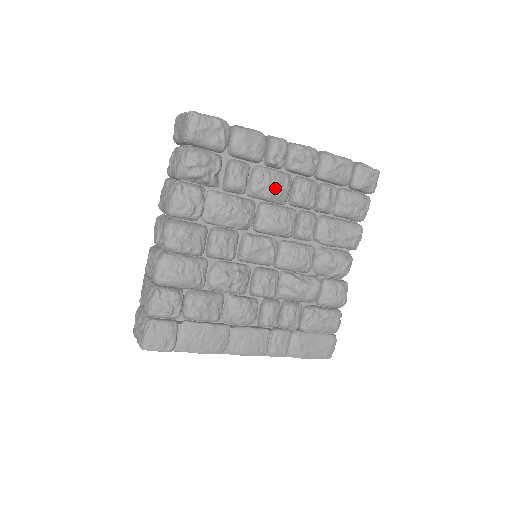
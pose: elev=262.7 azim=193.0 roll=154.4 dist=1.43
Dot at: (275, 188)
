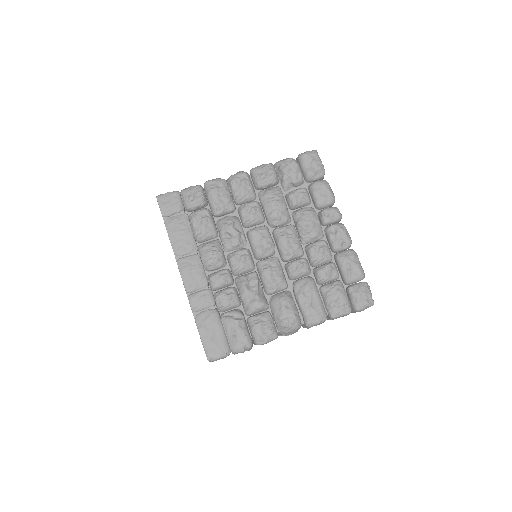
Dot at: (308, 224)
